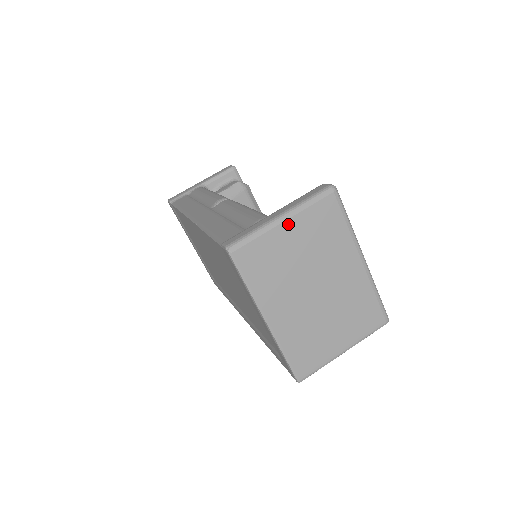
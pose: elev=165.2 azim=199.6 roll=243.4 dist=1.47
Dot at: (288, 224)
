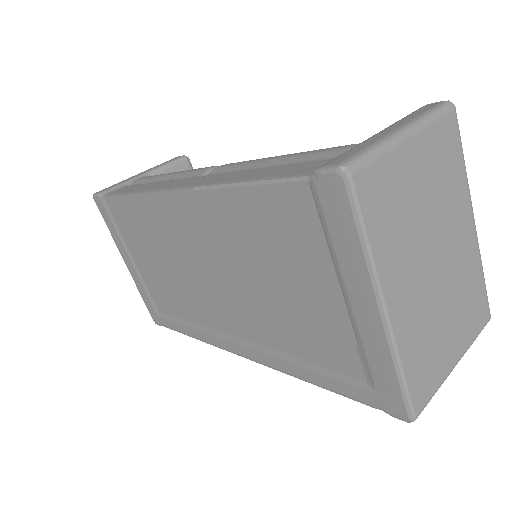
Dot at: (413, 144)
